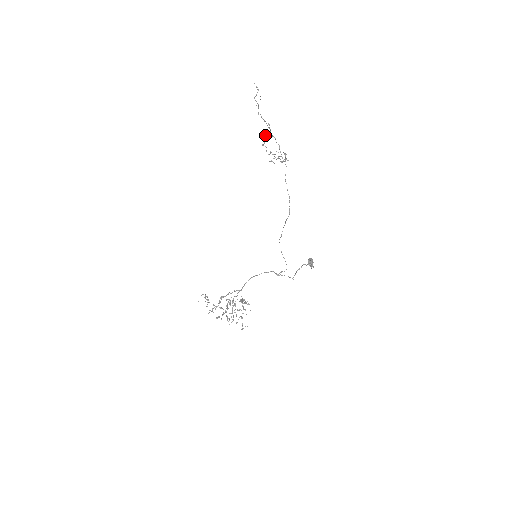
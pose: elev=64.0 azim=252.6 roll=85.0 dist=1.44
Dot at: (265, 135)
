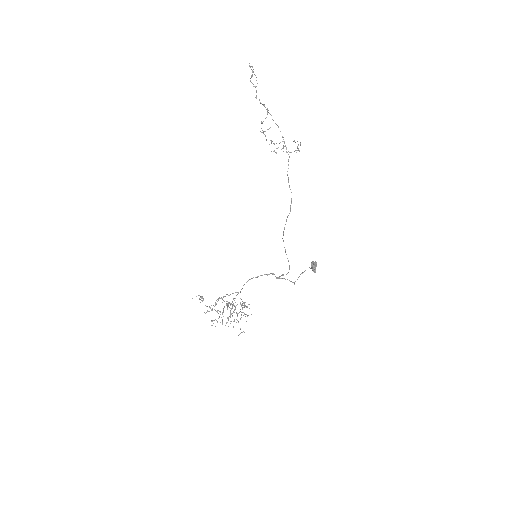
Dot at: occluded
